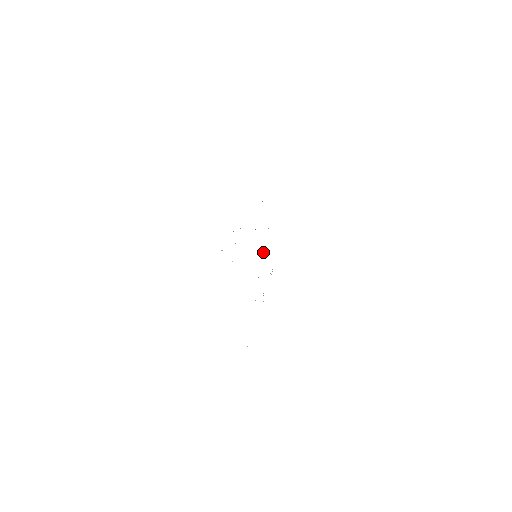
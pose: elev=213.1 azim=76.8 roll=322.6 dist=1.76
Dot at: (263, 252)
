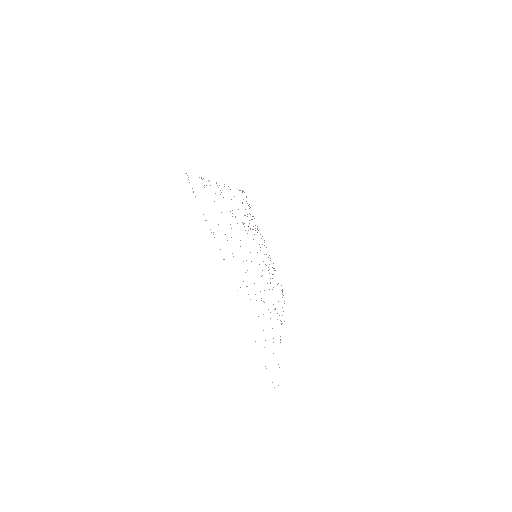
Dot at: occluded
